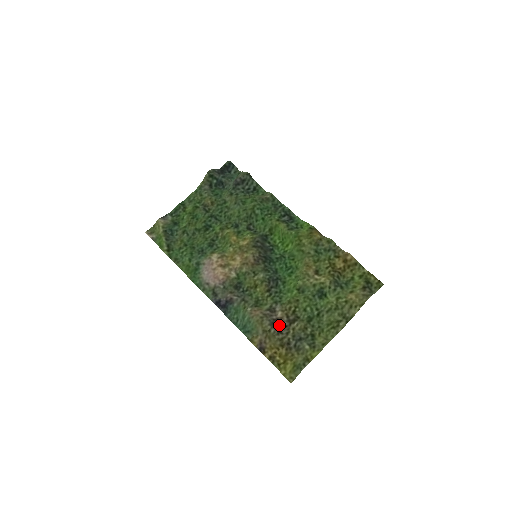
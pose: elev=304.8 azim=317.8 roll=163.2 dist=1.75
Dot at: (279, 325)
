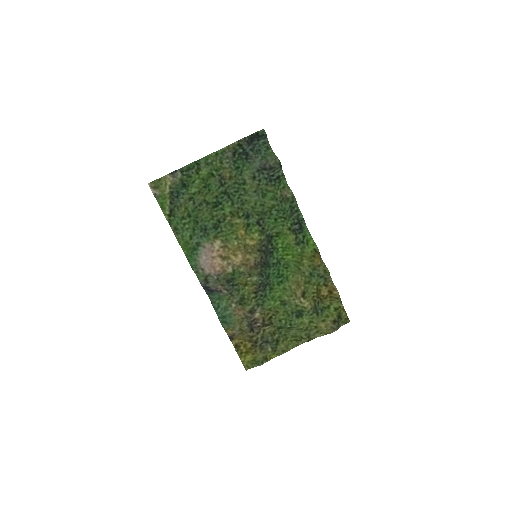
Dot at: (254, 325)
